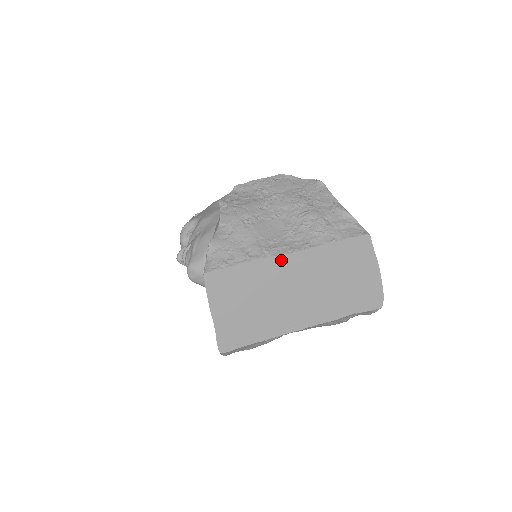
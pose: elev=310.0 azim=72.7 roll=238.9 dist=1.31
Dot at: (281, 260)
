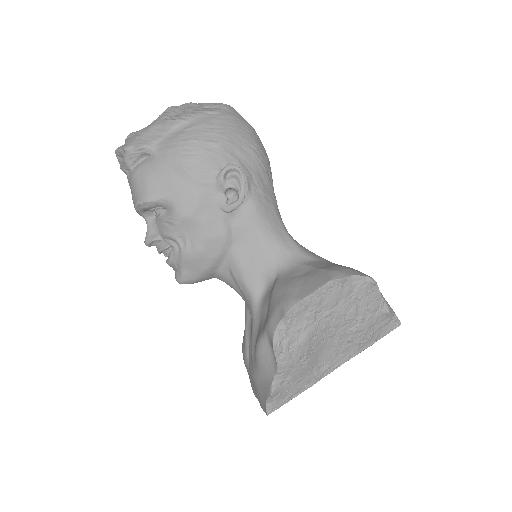
Dot at: (327, 373)
